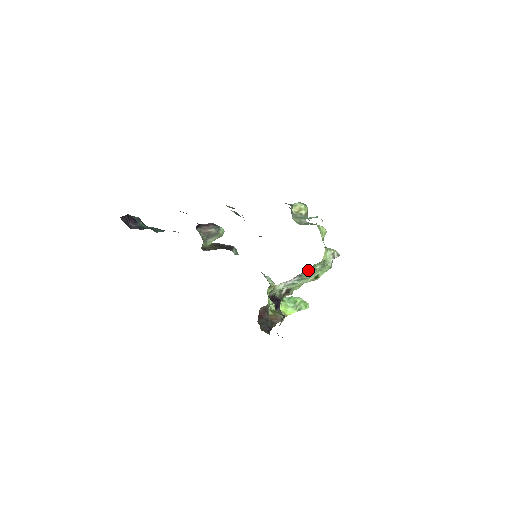
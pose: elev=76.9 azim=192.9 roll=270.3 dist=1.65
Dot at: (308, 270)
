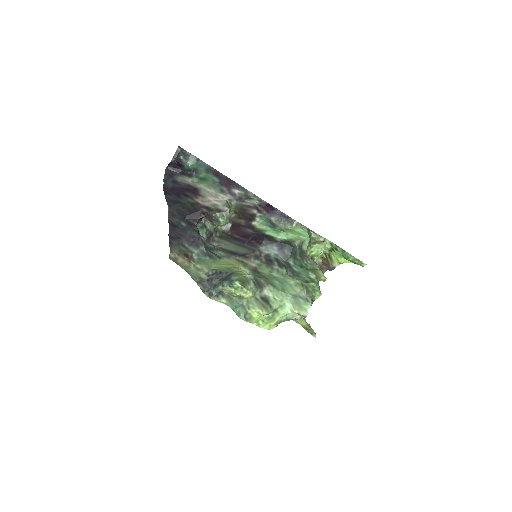
Dot at: occluded
